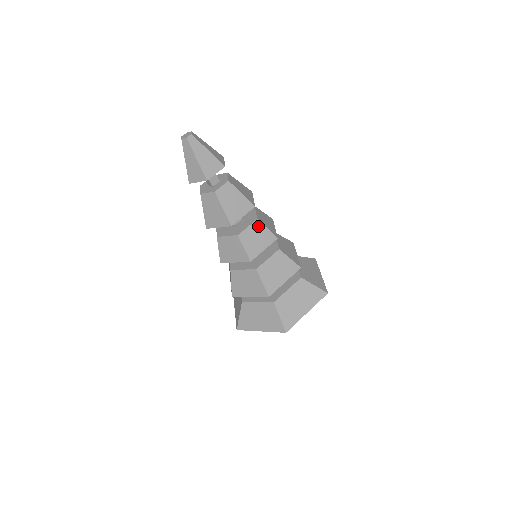
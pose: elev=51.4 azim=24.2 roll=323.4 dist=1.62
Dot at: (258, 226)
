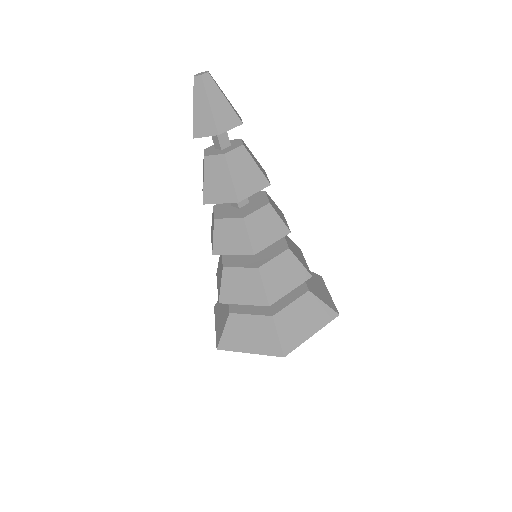
Dot at: (269, 212)
